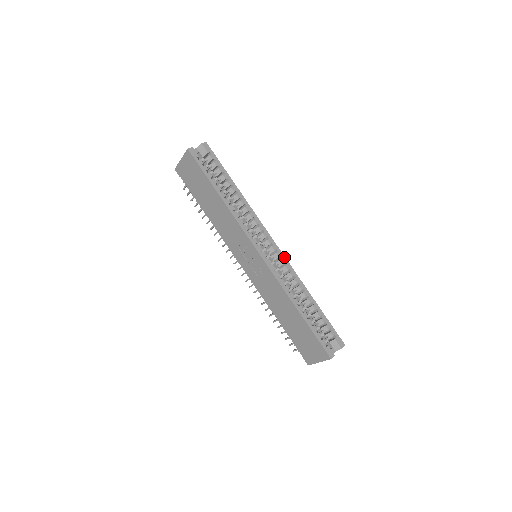
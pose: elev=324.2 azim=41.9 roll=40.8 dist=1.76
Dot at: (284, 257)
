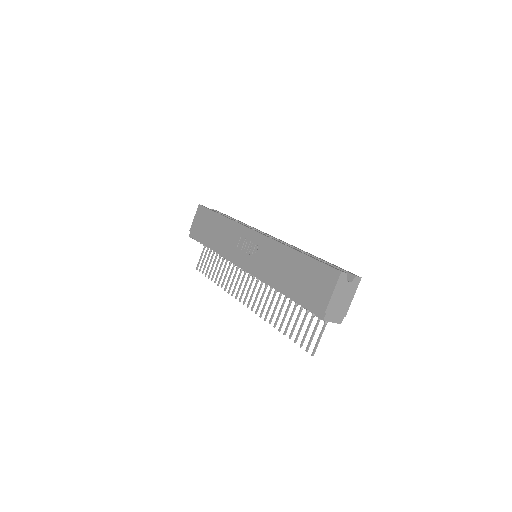
Dot at: occluded
